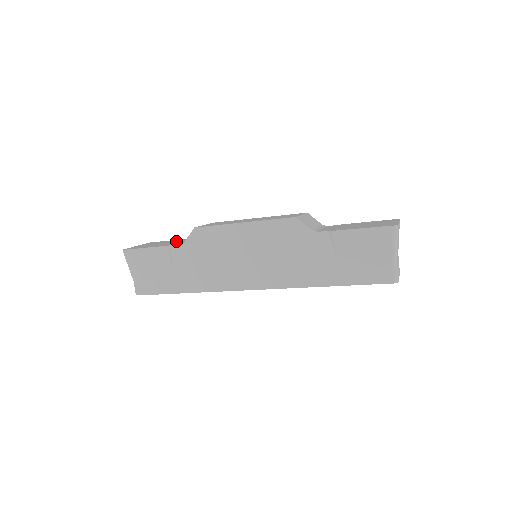
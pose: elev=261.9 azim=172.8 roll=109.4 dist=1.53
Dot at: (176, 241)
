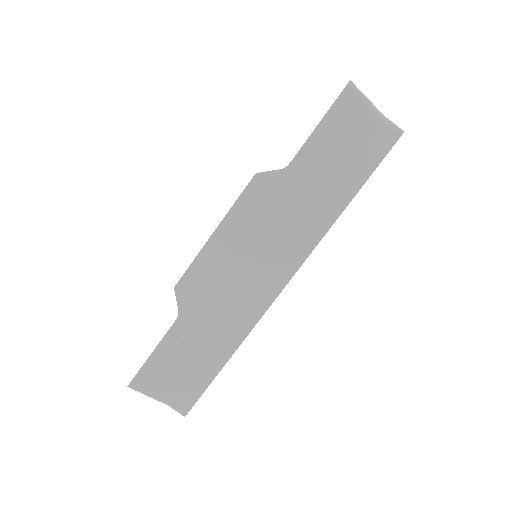
Dot at: occluded
